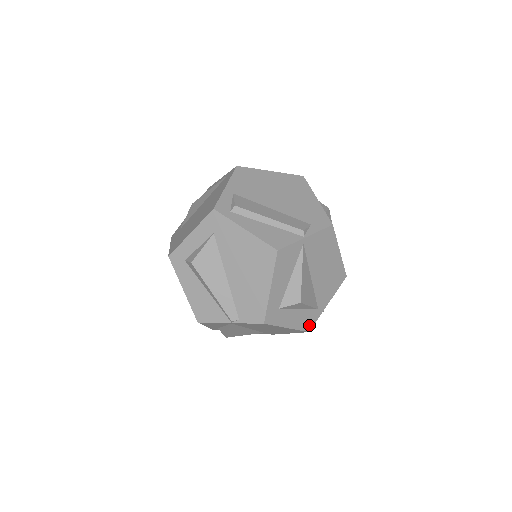
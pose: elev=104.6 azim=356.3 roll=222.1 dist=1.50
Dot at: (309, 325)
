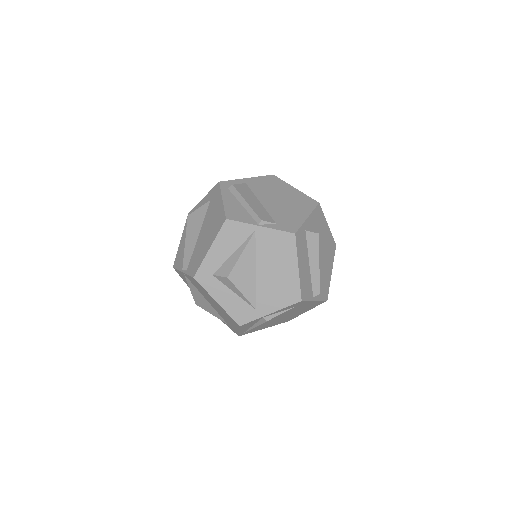
Dot at: (242, 319)
